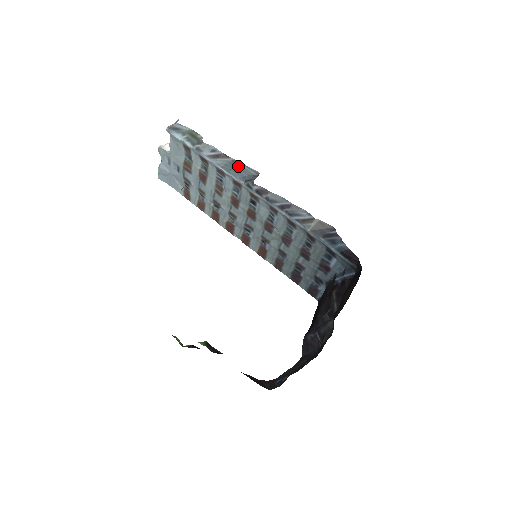
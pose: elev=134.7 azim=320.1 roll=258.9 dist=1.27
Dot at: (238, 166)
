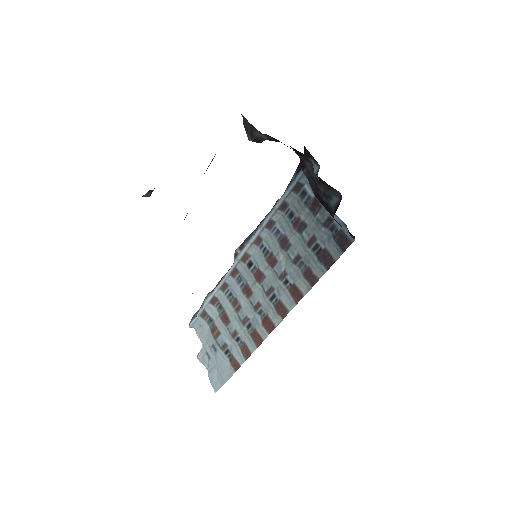
Dot at: occluded
